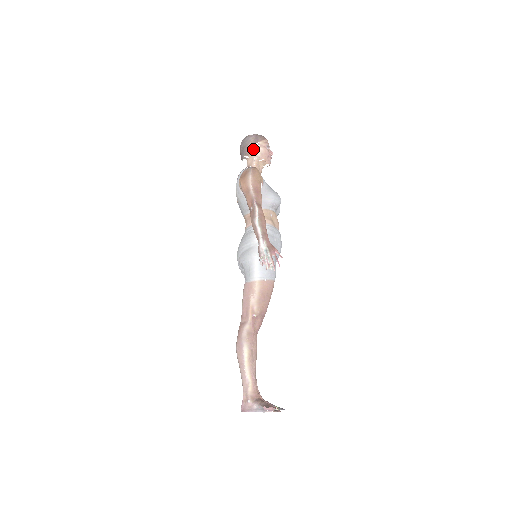
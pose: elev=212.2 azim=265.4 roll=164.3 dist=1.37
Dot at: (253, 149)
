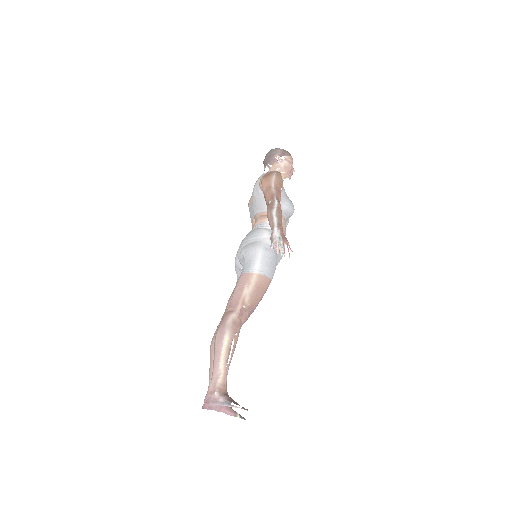
Dot at: (279, 160)
